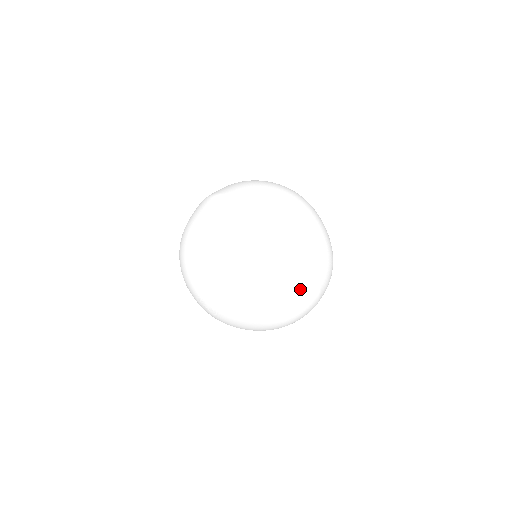
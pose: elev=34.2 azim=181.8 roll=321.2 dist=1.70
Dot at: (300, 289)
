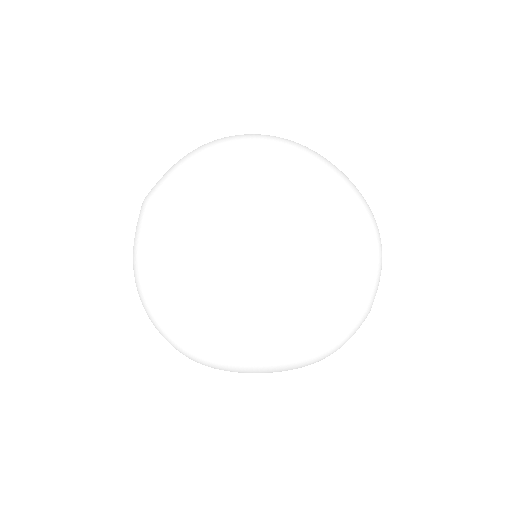
Dot at: (302, 319)
